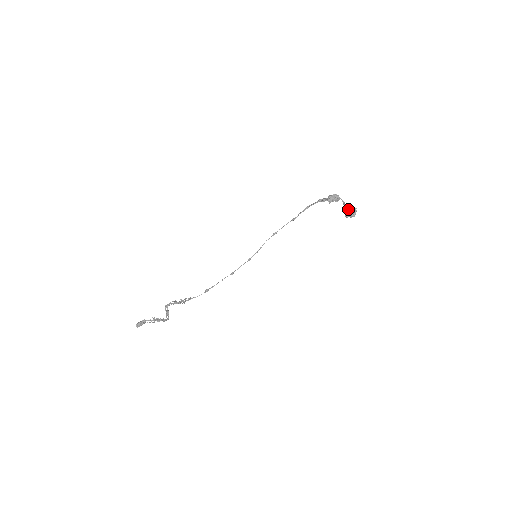
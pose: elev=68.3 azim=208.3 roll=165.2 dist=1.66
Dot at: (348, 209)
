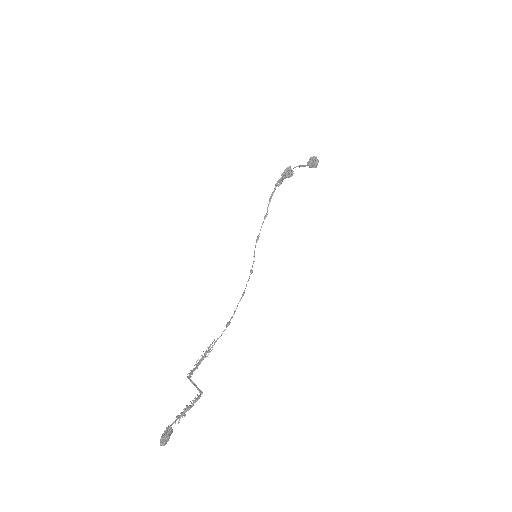
Dot at: (308, 162)
